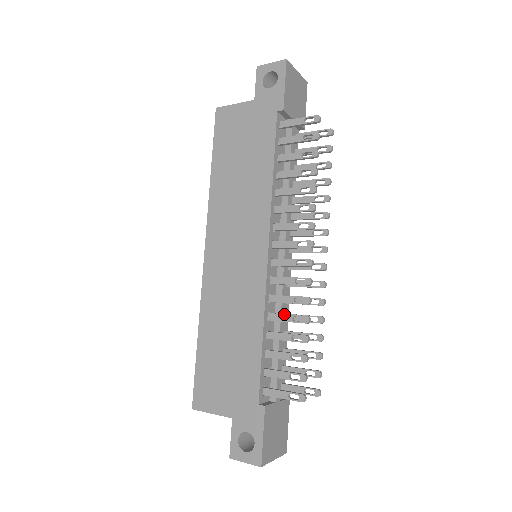
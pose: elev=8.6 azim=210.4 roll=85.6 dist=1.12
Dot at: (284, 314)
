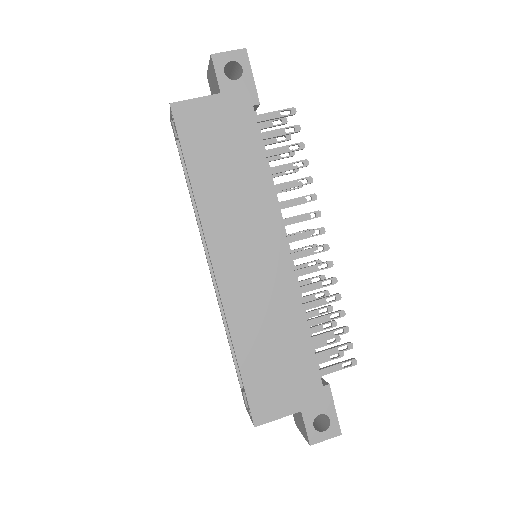
Dot at: (317, 300)
